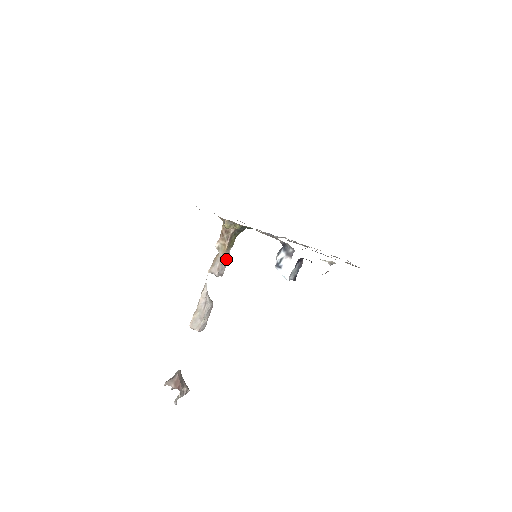
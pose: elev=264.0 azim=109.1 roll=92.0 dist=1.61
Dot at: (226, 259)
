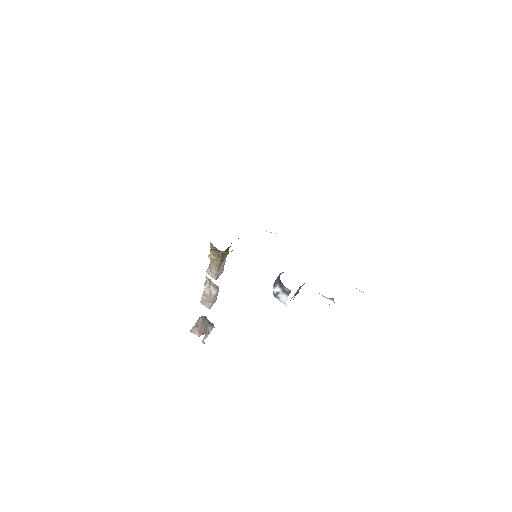
Dot at: (222, 265)
